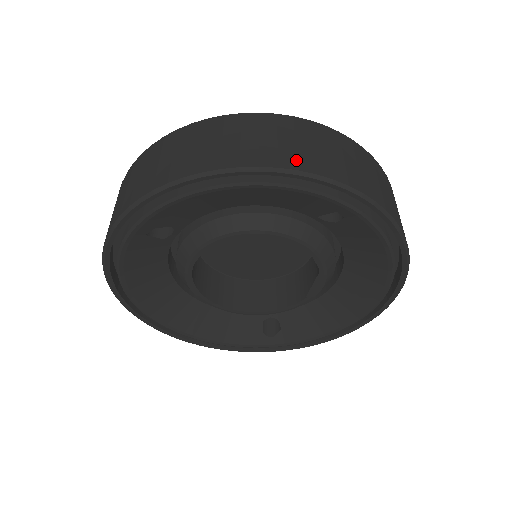
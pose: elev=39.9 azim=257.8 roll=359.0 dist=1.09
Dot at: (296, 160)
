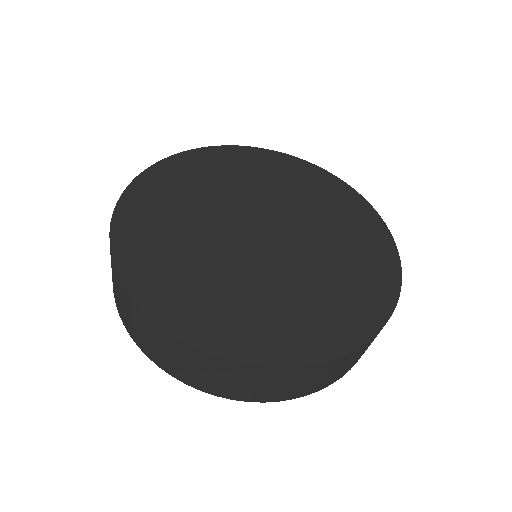
Dot at: (281, 397)
